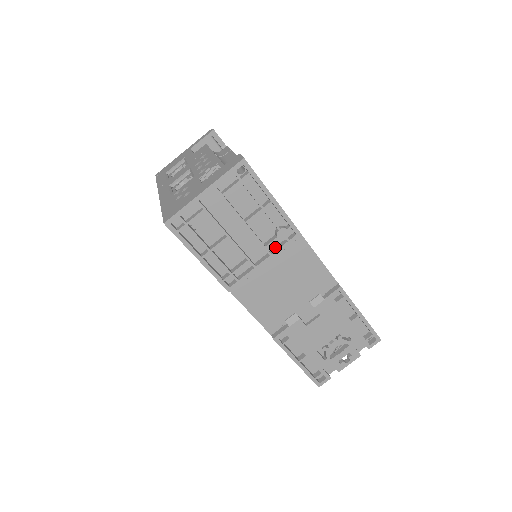
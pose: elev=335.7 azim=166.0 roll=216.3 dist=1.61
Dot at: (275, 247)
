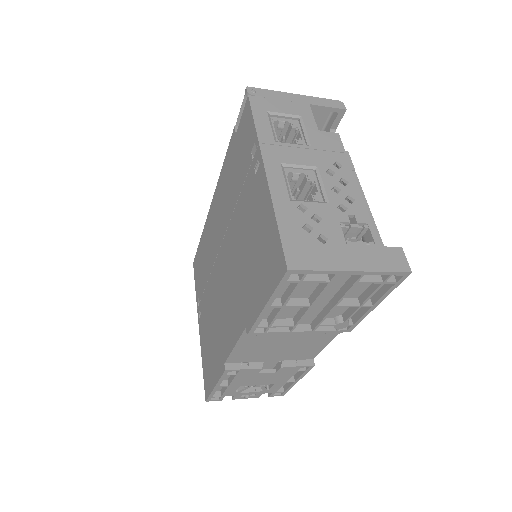
Dot at: occluded
